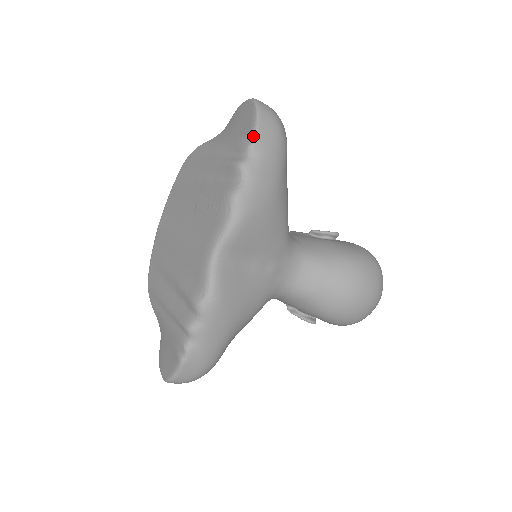
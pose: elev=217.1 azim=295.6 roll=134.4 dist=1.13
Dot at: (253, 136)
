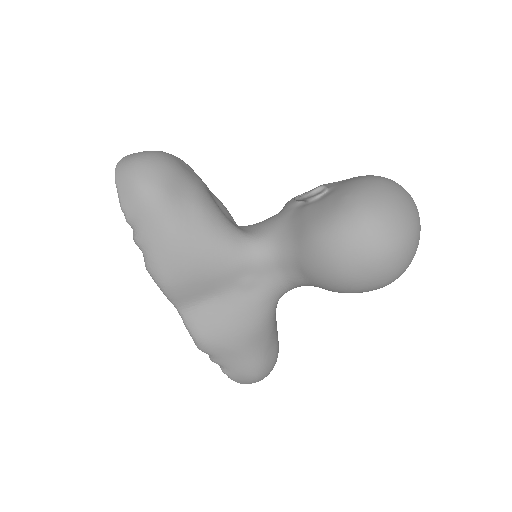
Dot at: (123, 212)
